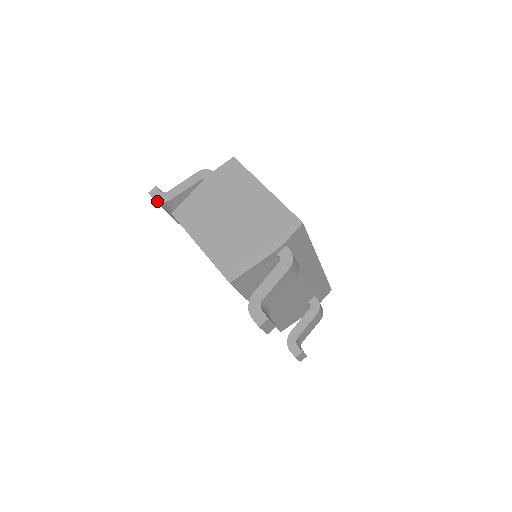
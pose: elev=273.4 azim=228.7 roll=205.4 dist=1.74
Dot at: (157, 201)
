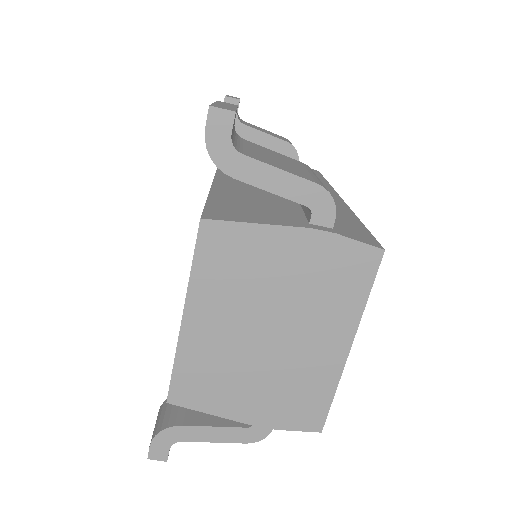
Dot at: (206, 145)
